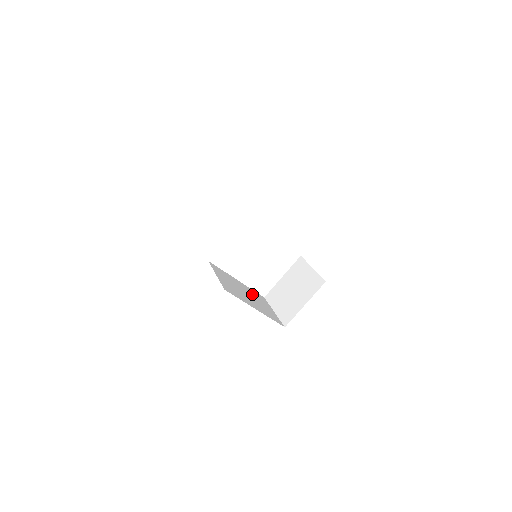
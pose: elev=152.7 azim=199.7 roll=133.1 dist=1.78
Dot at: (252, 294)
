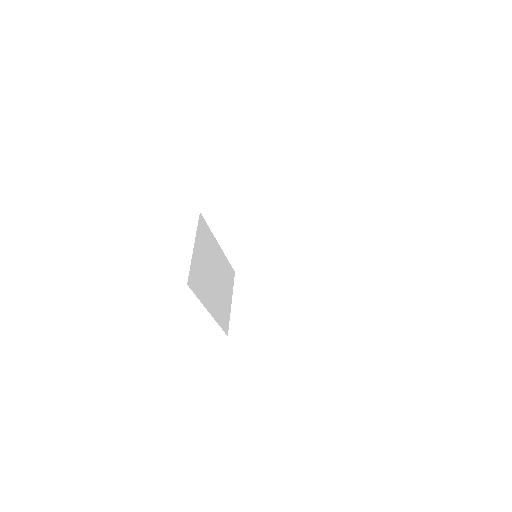
Dot at: (222, 273)
